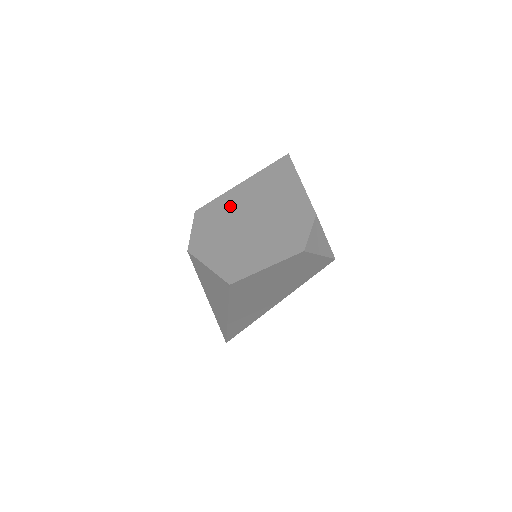
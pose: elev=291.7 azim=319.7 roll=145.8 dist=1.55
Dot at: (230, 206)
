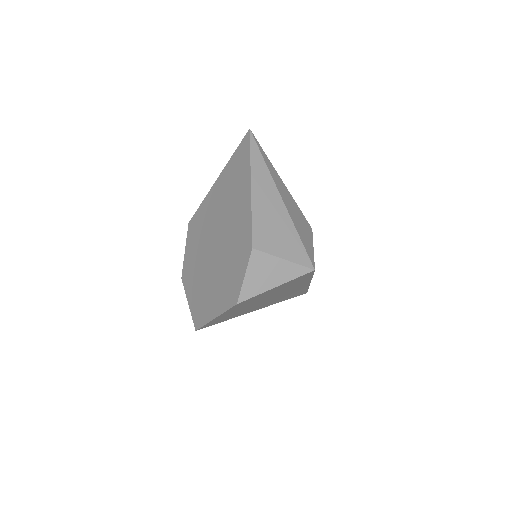
Dot at: (205, 220)
